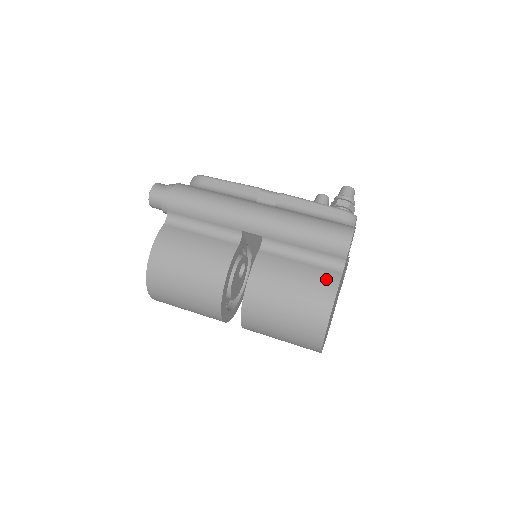
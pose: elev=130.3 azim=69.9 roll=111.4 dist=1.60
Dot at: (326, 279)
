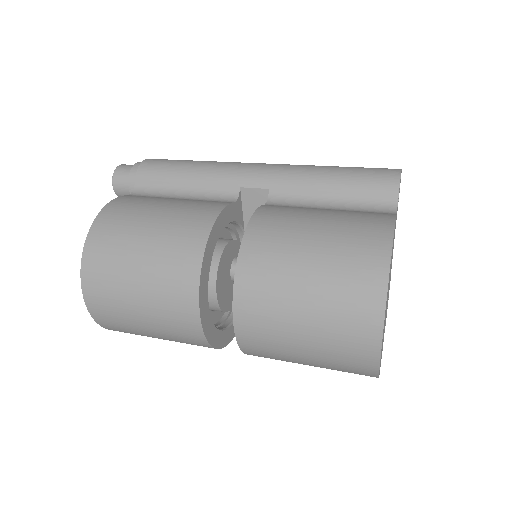
Dot at: (373, 215)
